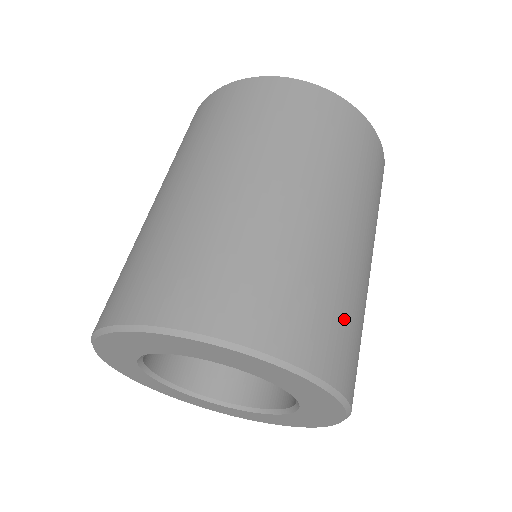
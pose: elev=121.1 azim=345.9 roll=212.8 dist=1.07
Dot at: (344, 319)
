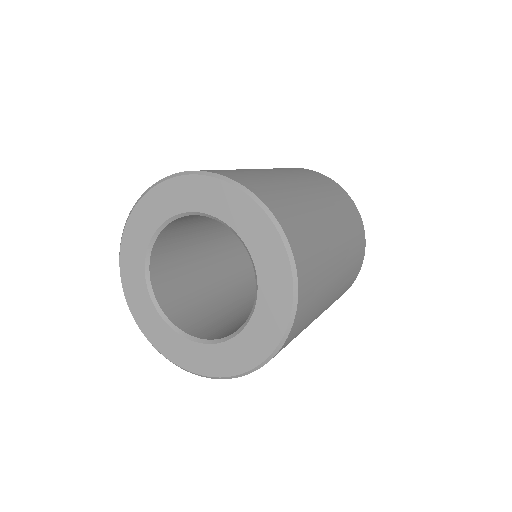
Dot at: (317, 273)
